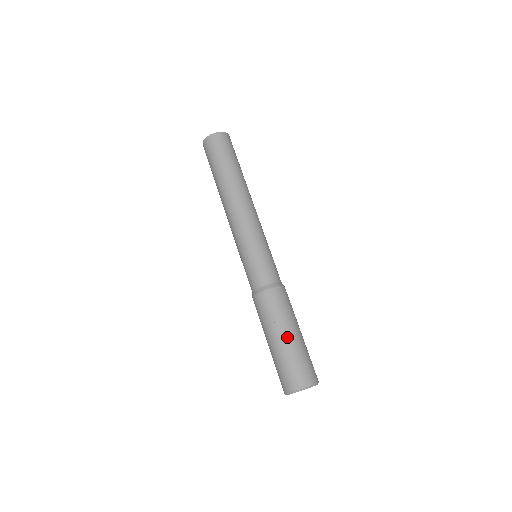
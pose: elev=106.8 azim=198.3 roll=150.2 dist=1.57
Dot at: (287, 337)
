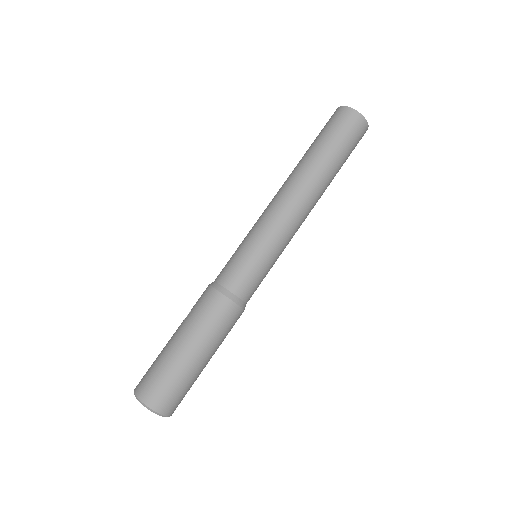
Dot at: (173, 340)
